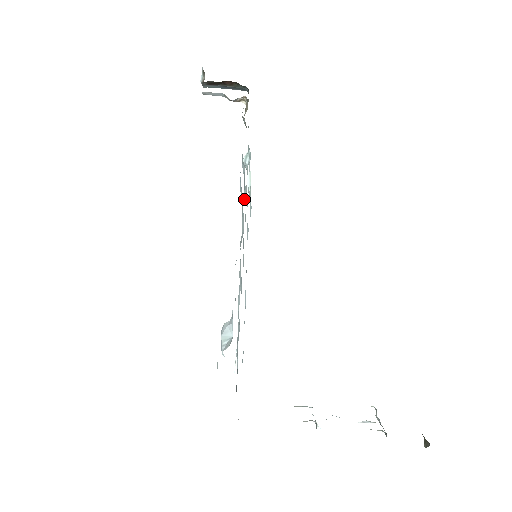
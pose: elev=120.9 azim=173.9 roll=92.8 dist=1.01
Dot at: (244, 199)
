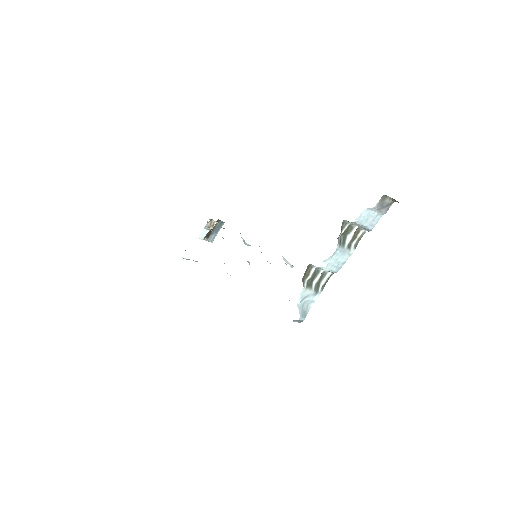
Dot at: occluded
